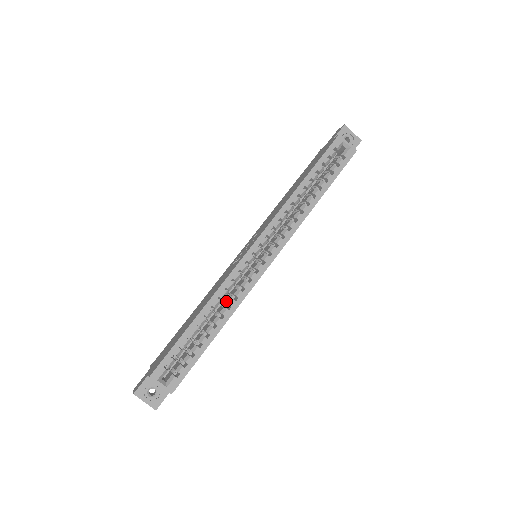
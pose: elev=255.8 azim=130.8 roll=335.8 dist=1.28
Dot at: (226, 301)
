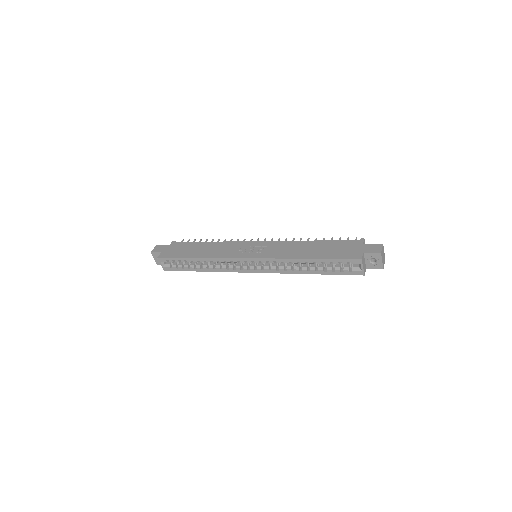
Dot at: (219, 262)
